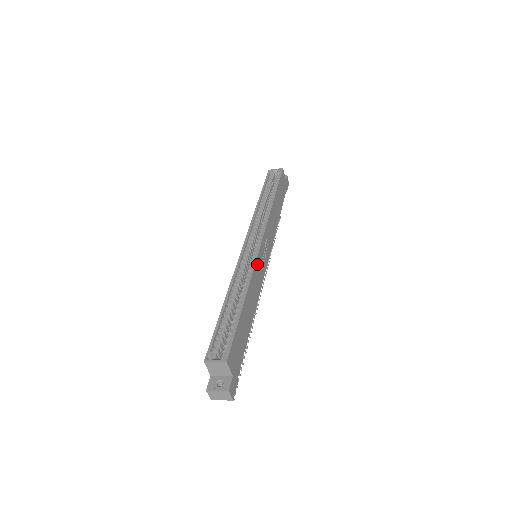
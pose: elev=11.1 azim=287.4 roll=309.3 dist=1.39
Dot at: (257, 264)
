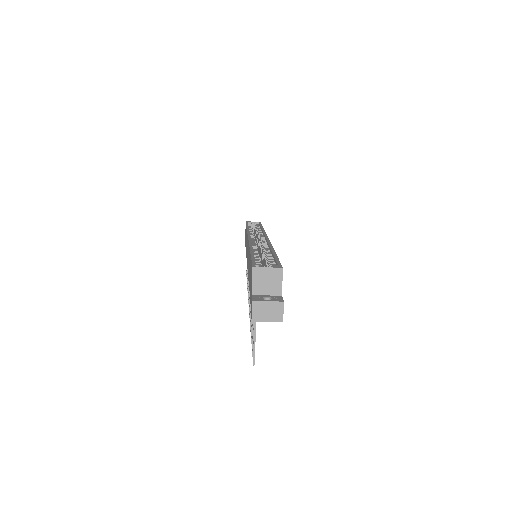
Dot at: occluded
